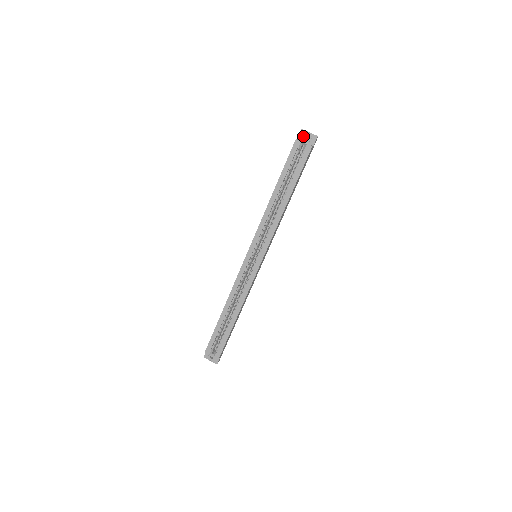
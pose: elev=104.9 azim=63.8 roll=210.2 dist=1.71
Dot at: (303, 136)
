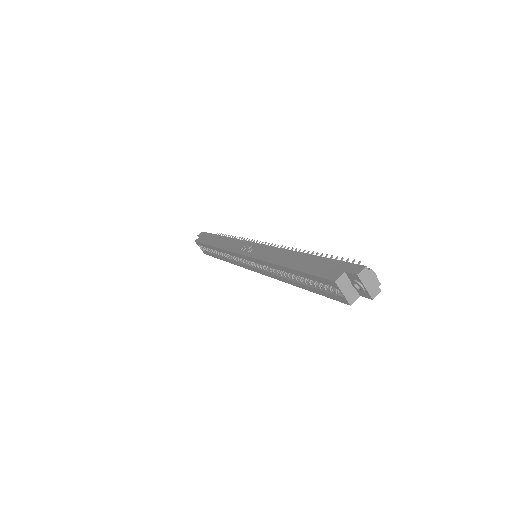
Dot at: (353, 281)
